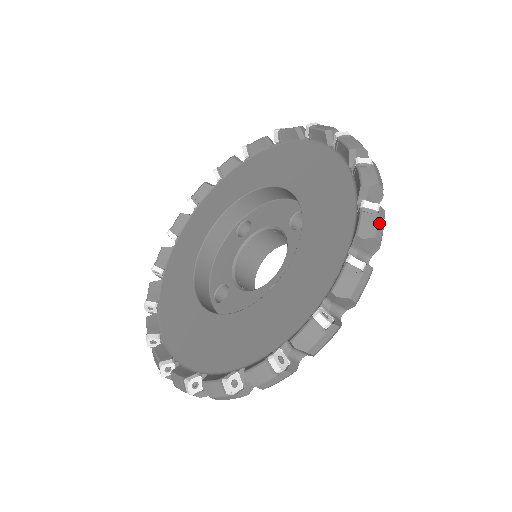
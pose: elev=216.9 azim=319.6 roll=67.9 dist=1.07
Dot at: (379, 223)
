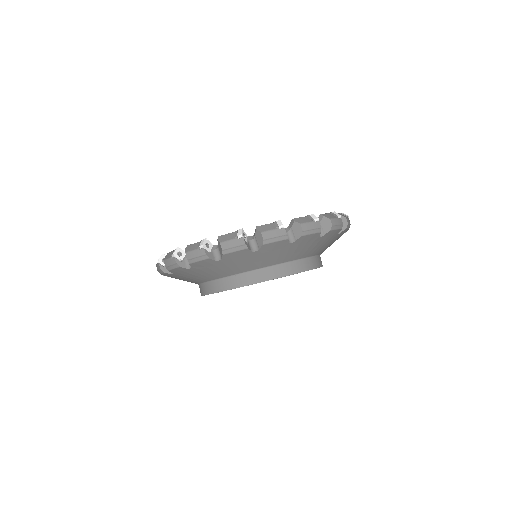
Dot at: (336, 220)
